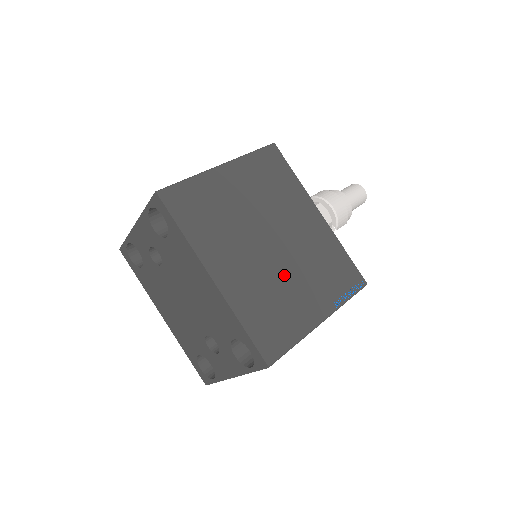
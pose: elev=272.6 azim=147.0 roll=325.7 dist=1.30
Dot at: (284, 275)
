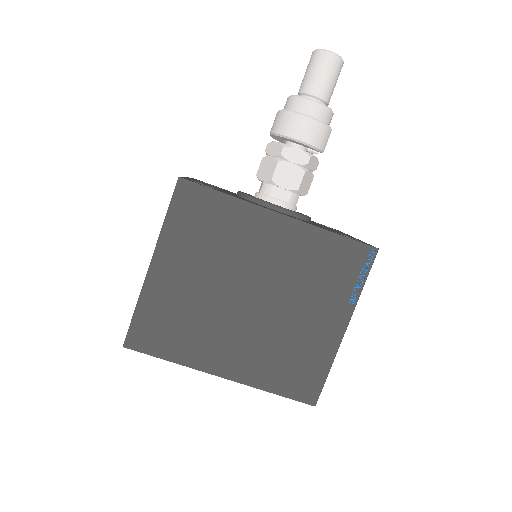
Dot at: (282, 319)
